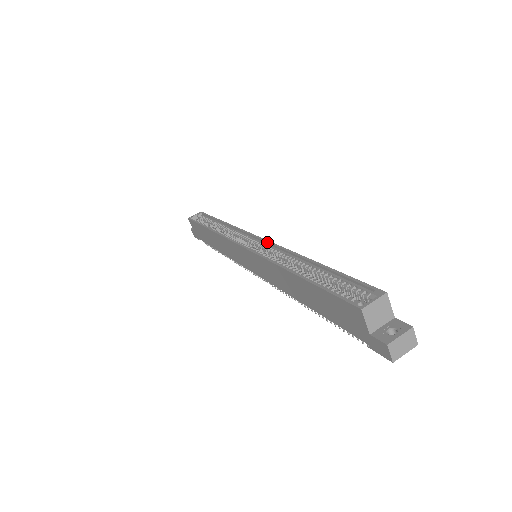
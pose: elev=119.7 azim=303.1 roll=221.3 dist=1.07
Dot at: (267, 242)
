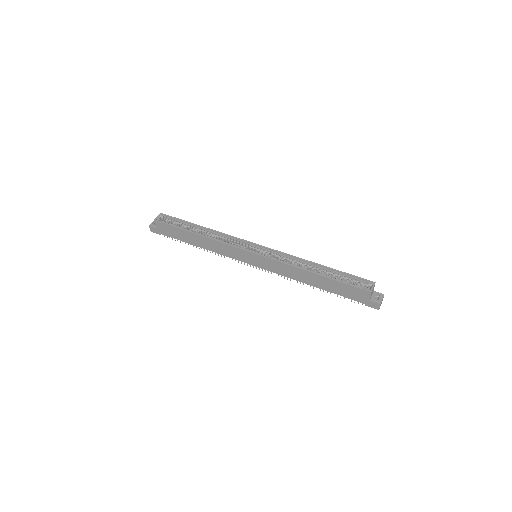
Dot at: (272, 250)
